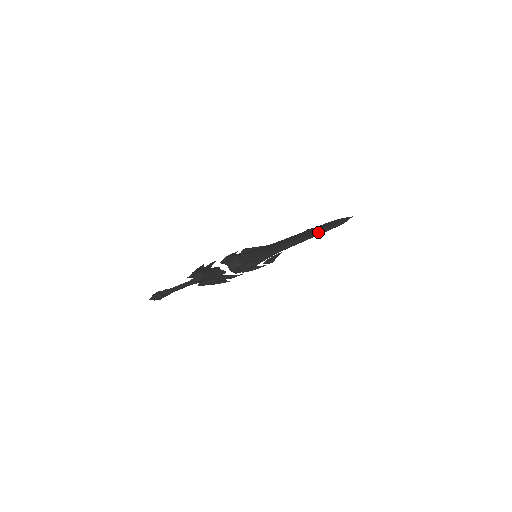
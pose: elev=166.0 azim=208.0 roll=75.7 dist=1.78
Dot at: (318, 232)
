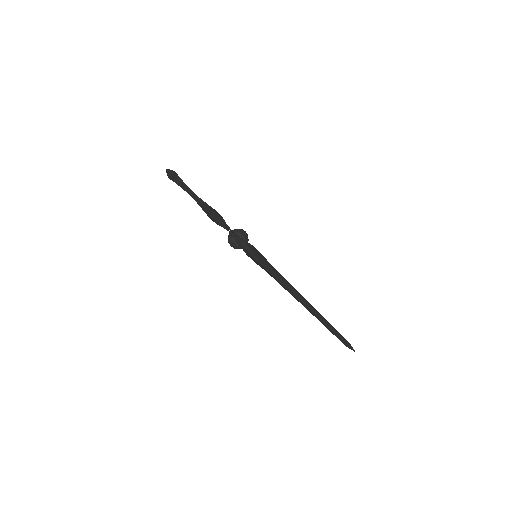
Dot at: occluded
